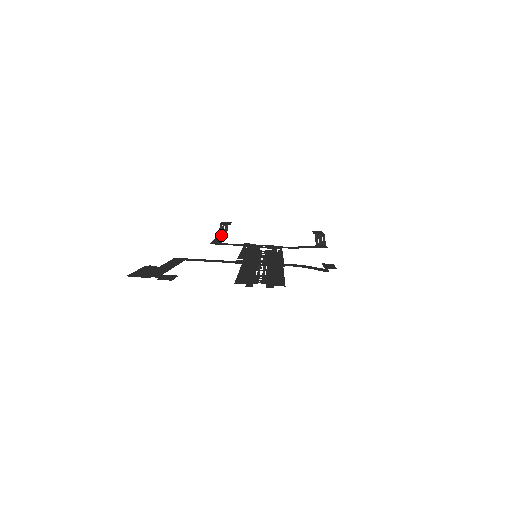
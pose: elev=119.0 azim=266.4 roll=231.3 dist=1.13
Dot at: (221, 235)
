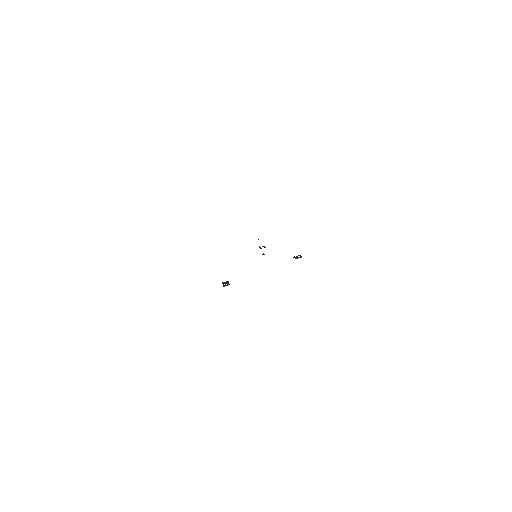
Dot at: occluded
